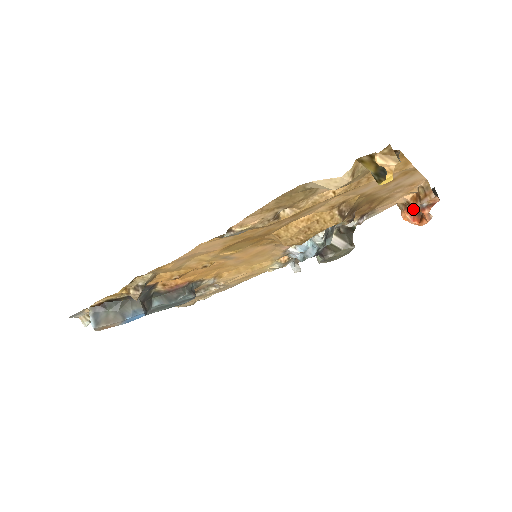
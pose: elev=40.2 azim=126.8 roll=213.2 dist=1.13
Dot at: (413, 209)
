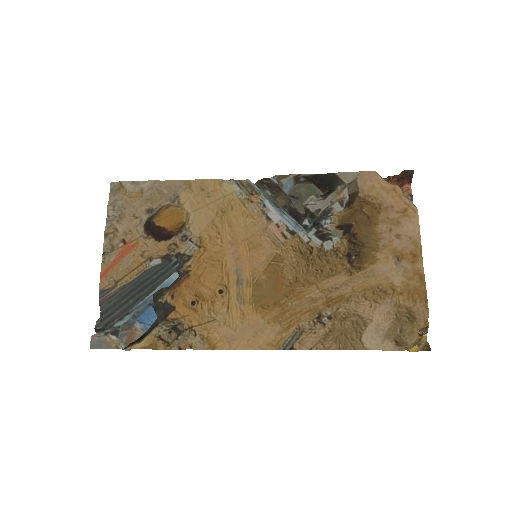
Dot at: (386, 178)
